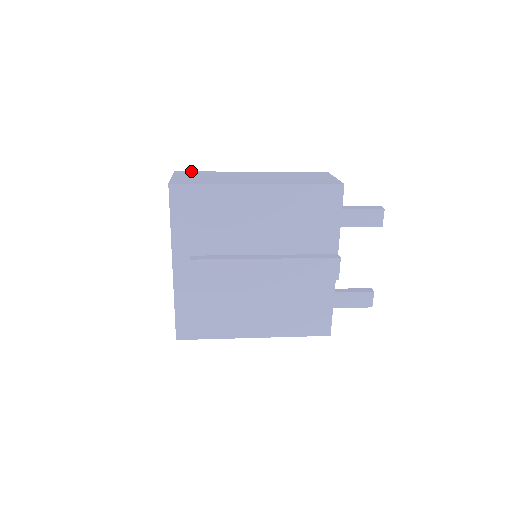
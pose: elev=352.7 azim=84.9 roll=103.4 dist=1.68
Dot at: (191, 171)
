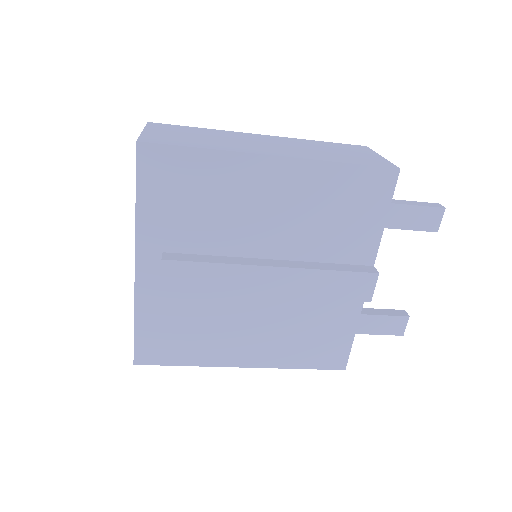
Dot at: occluded
